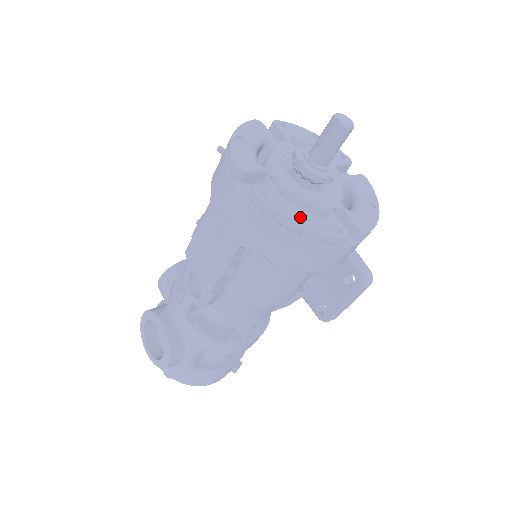
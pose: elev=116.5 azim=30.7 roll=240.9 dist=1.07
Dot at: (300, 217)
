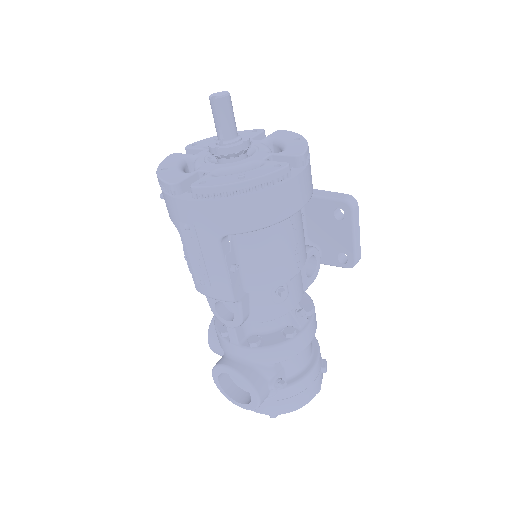
Dot at: (238, 177)
